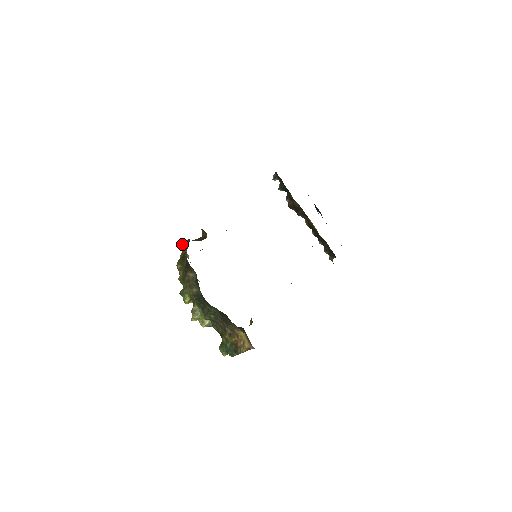
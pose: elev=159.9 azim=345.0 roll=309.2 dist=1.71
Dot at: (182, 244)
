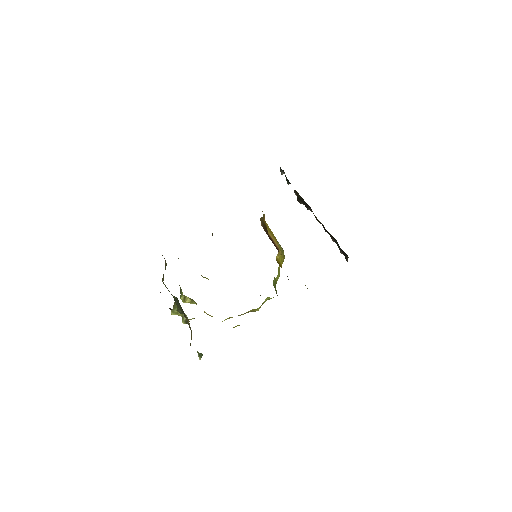
Dot at: occluded
